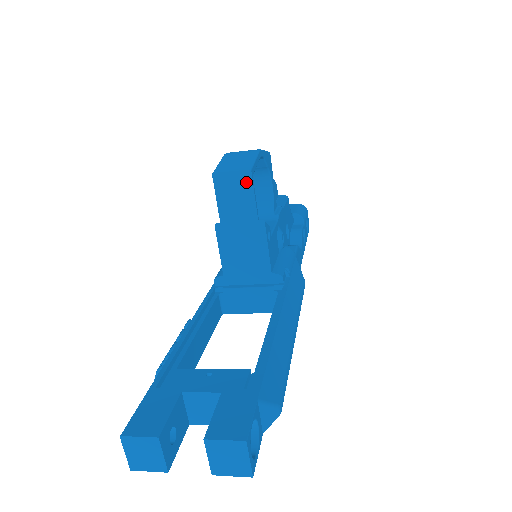
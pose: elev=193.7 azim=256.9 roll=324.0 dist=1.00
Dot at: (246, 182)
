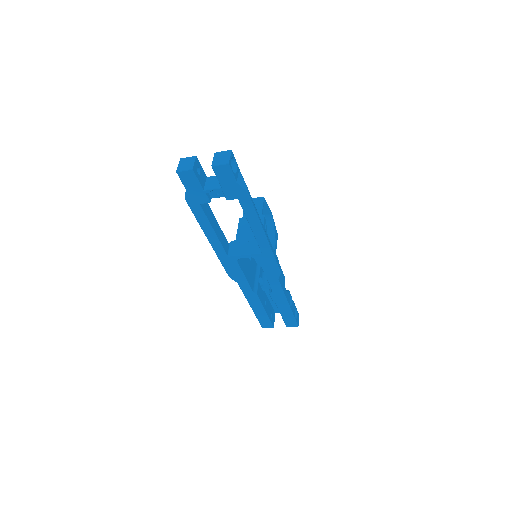
Dot at: (260, 201)
